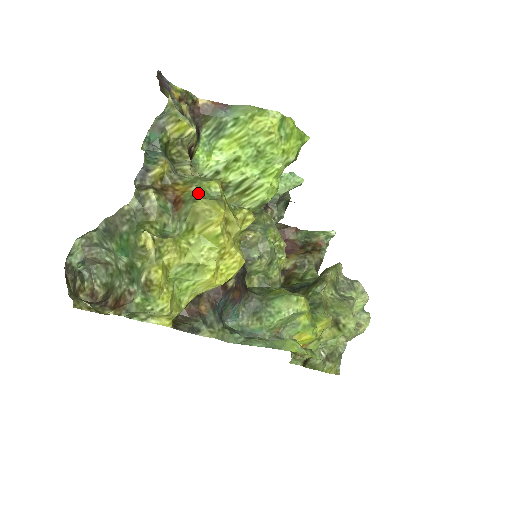
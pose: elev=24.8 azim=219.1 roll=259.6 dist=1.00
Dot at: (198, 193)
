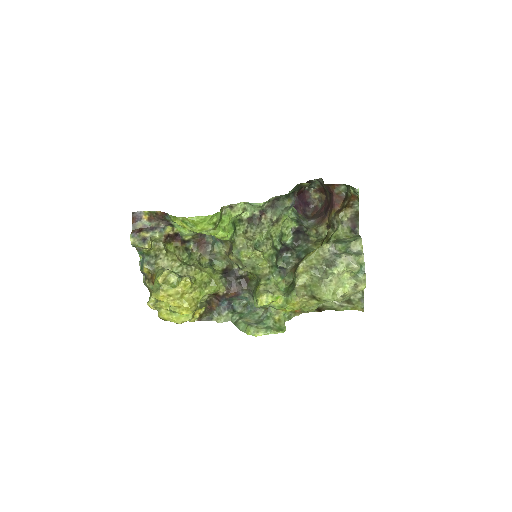
Dot at: (155, 285)
